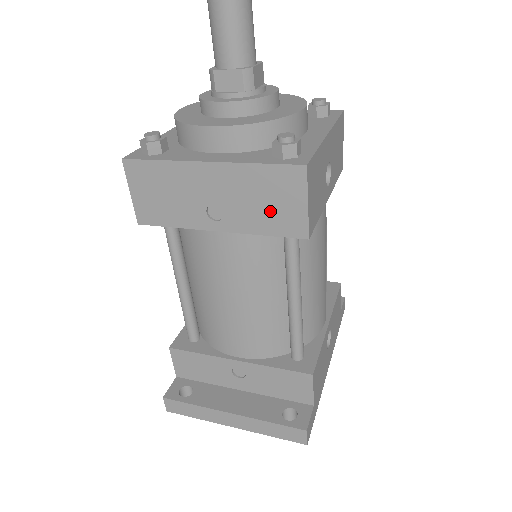
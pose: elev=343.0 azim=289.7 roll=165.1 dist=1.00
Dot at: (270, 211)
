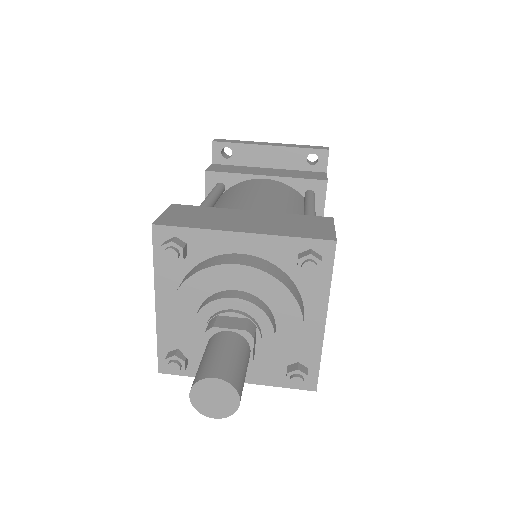
Dot at: occluded
